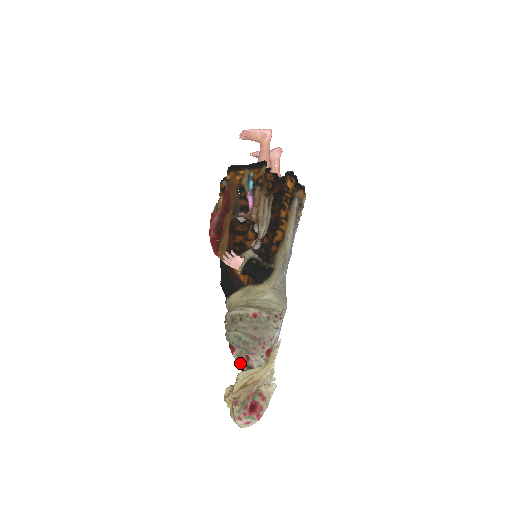
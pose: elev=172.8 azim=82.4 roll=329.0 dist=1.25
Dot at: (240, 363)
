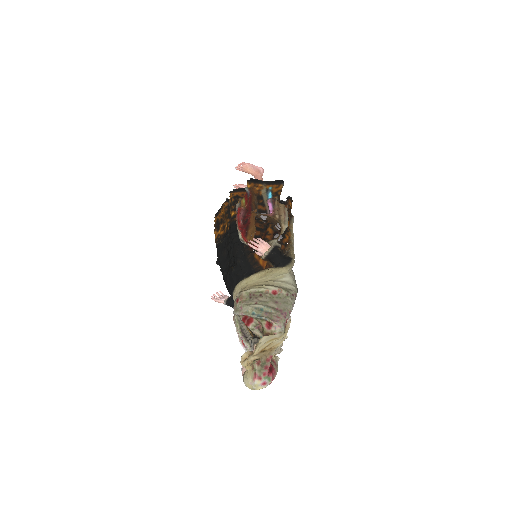
Dot at: (258, 332)
